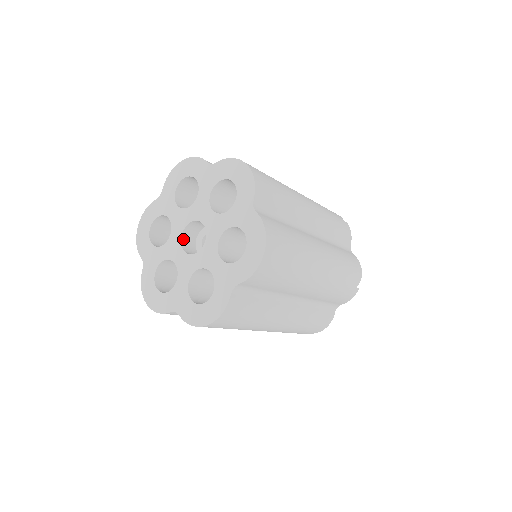
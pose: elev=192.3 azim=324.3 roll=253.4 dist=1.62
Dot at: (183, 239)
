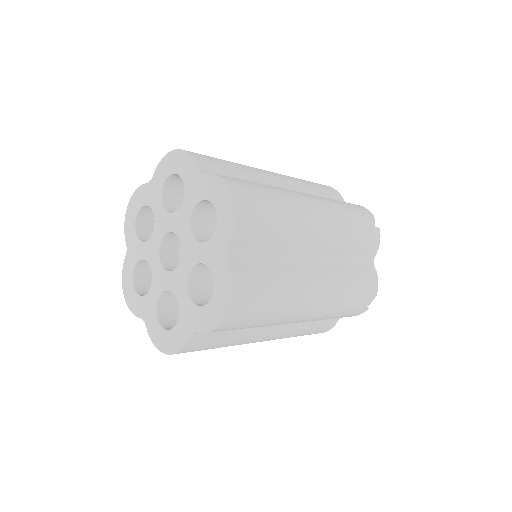
Dot at: (163, 245)
